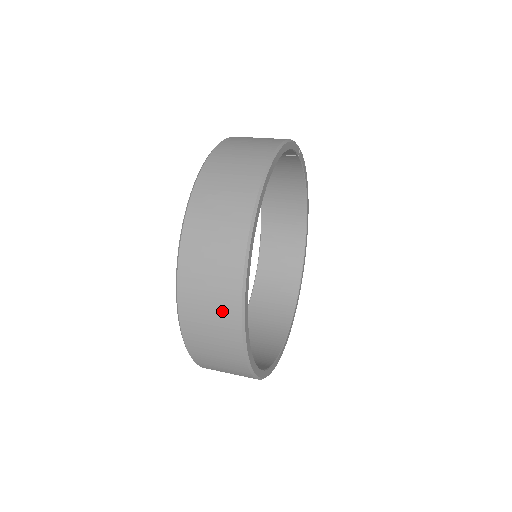
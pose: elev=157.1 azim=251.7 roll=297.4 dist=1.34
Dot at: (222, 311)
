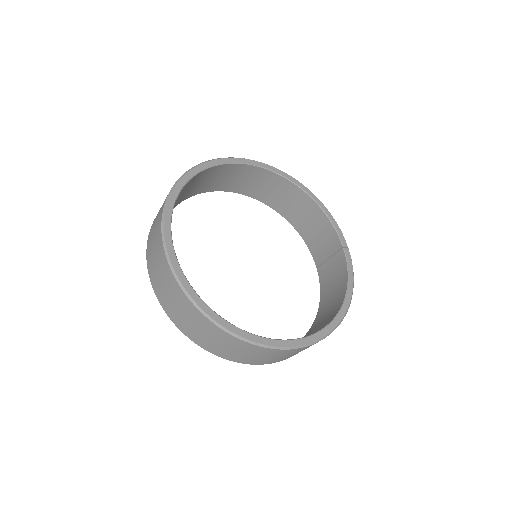
Dot at: occluded
